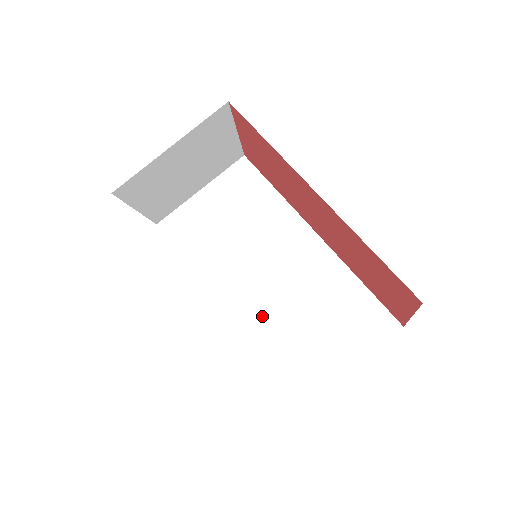
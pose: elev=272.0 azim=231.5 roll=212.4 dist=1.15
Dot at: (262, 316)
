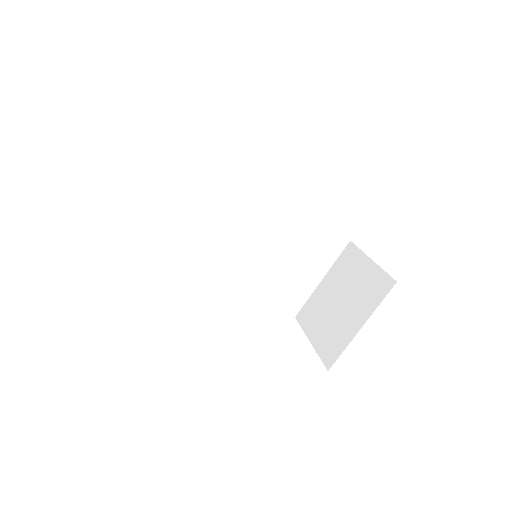
Dot at: (253, 269)
